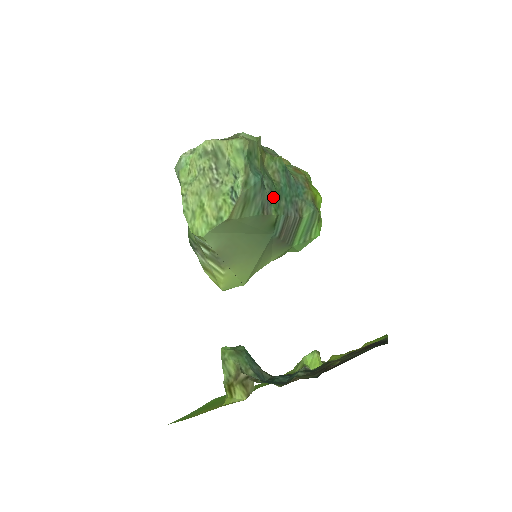
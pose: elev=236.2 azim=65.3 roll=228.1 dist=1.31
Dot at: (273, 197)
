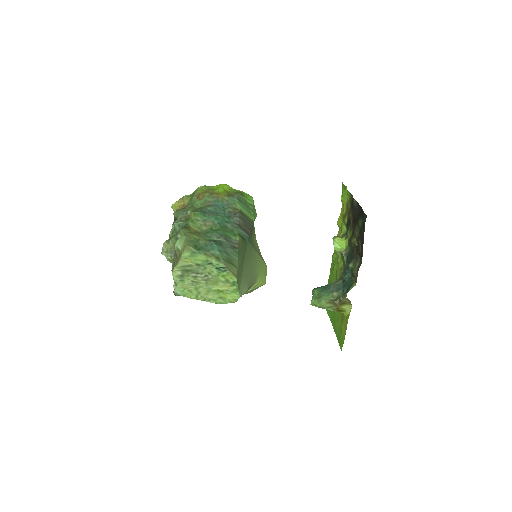
Dot at: (226, 234)
